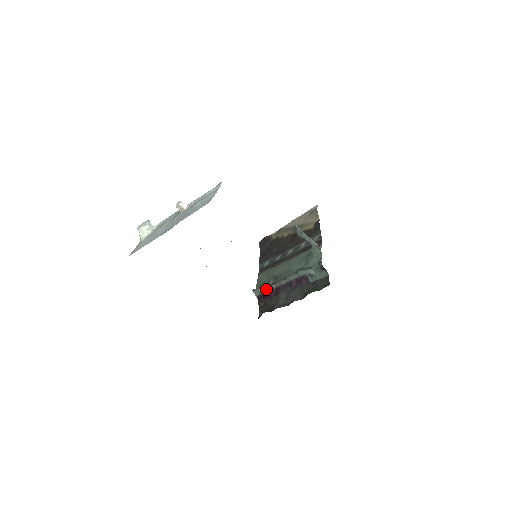
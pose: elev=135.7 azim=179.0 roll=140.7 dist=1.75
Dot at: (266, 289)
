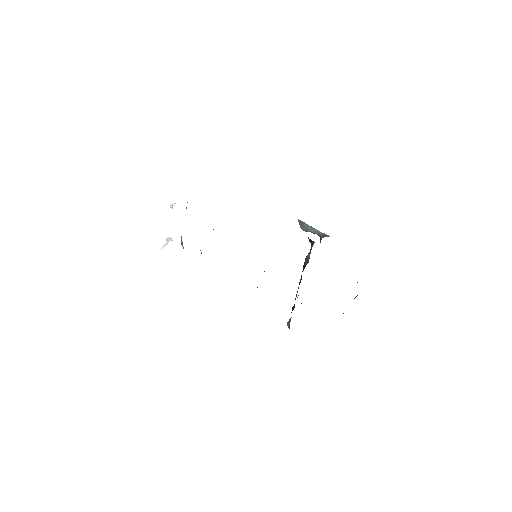
Dot at: occluded
